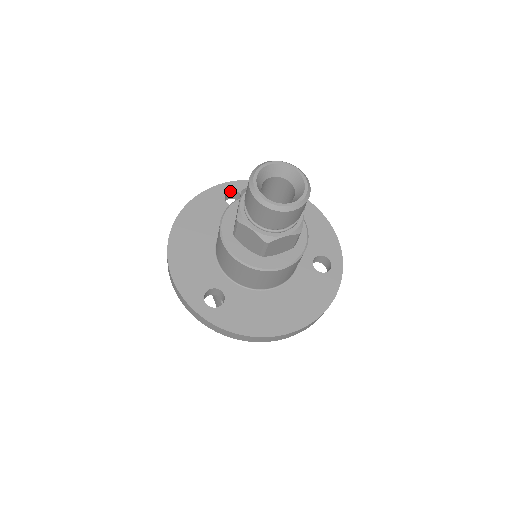
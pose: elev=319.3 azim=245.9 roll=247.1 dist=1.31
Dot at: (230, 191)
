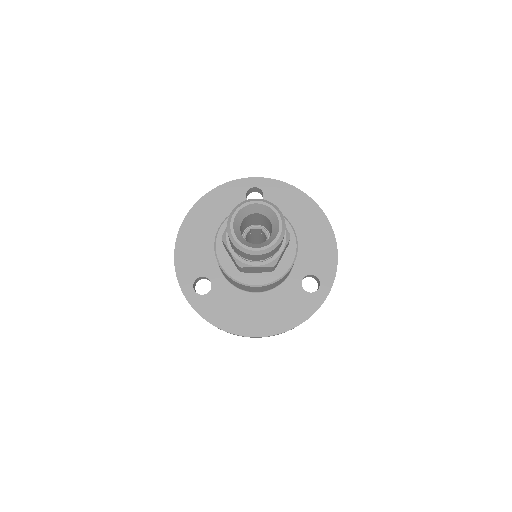
Dot at: (254, 187)
